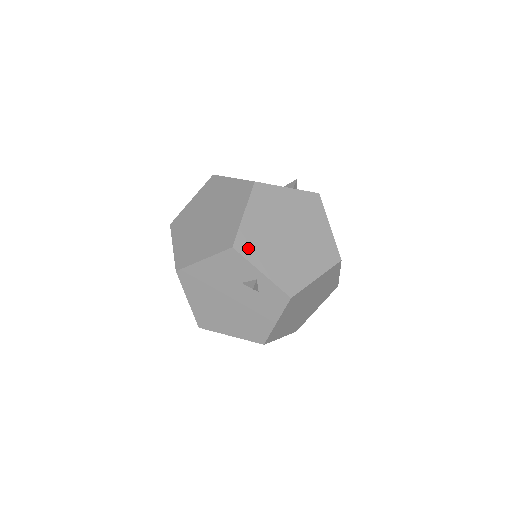
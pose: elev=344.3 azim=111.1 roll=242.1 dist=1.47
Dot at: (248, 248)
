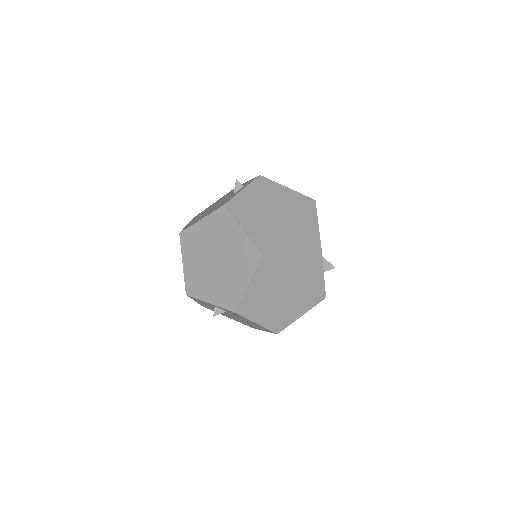
Dot at: (195, 289)
